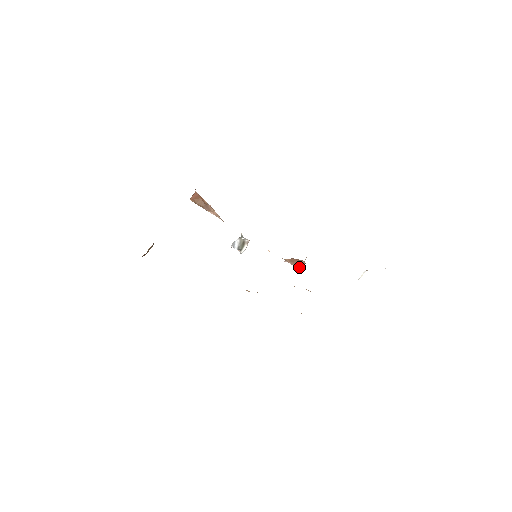
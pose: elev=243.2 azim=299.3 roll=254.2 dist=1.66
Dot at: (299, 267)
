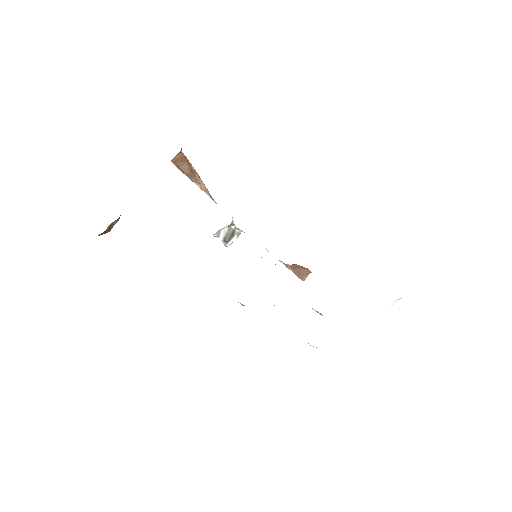
Dot at: (302, 277)
